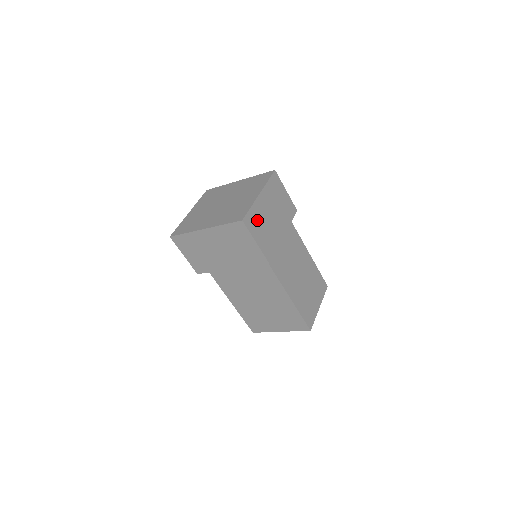
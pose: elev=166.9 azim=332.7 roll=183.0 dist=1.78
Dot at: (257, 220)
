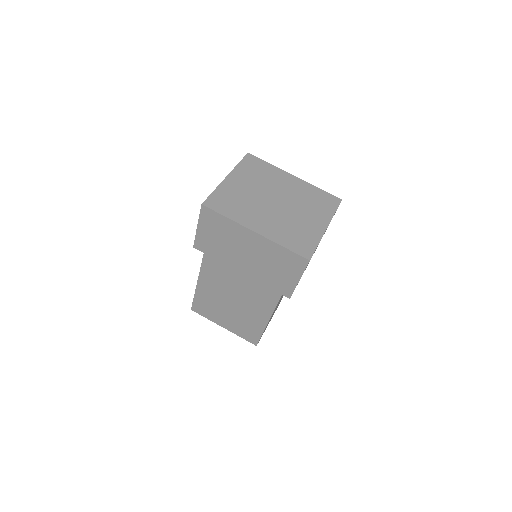
Dot at: occluded
